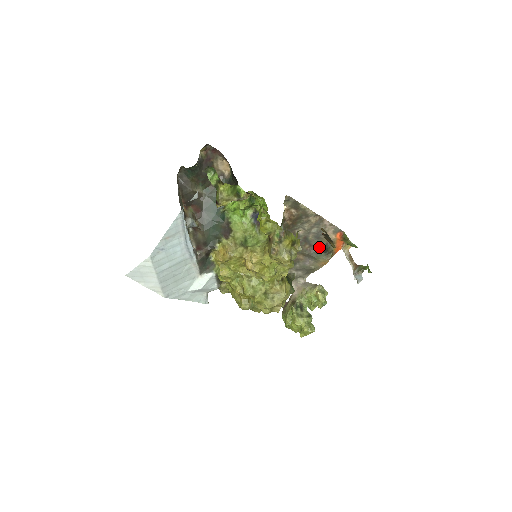
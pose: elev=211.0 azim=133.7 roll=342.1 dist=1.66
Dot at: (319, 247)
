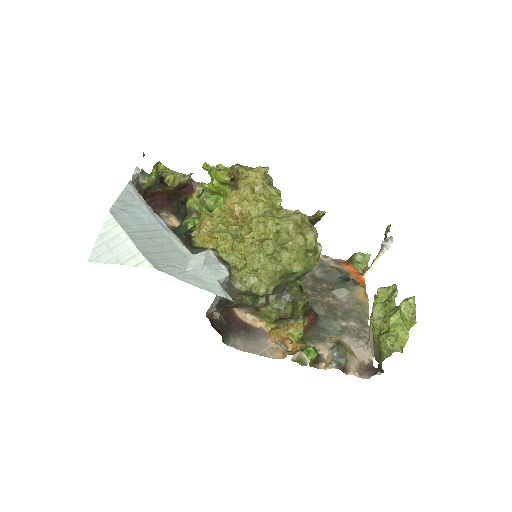
Dot at: (337, 279)
